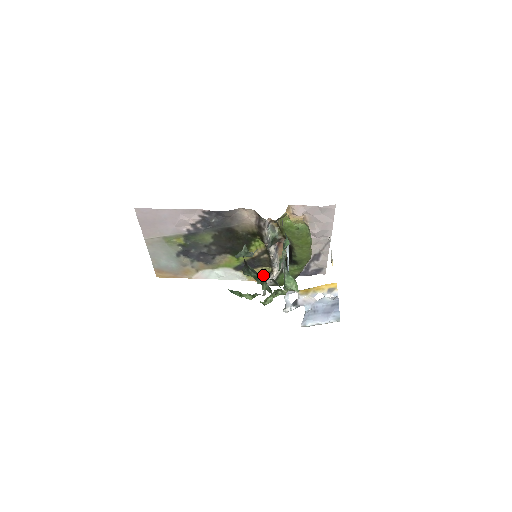
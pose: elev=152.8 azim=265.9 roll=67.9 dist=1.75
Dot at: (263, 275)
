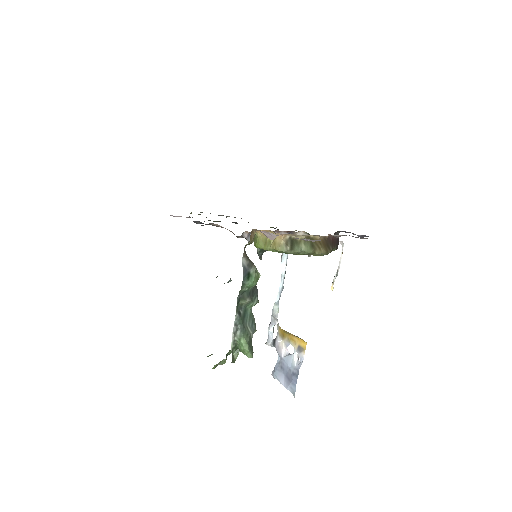
Dot at: occluded
